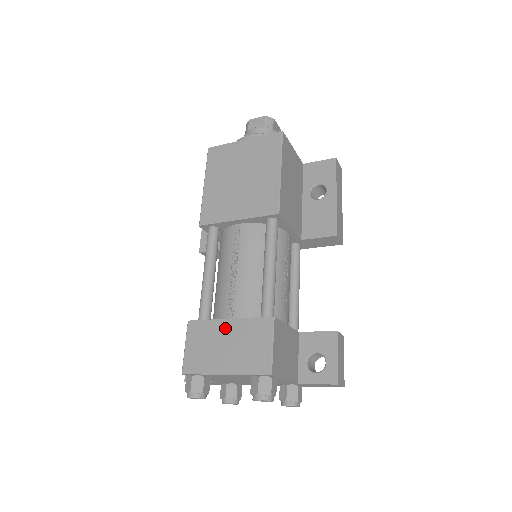
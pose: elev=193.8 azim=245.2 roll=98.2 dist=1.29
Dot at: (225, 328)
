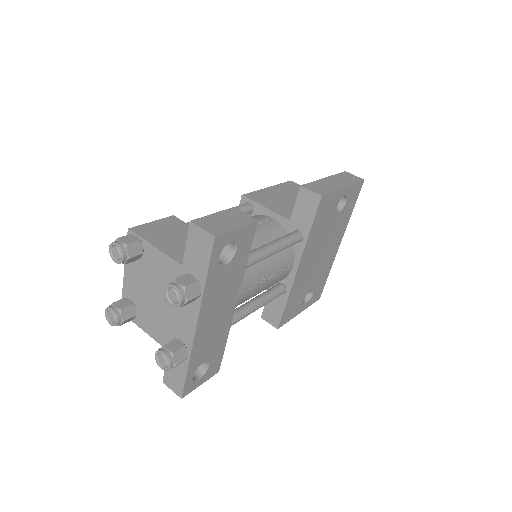
Dot at: occluded
